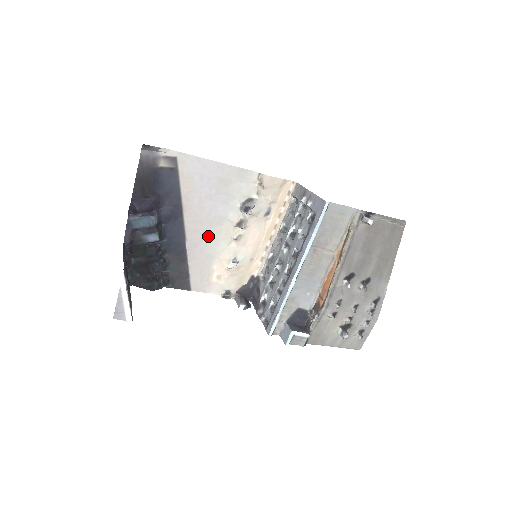
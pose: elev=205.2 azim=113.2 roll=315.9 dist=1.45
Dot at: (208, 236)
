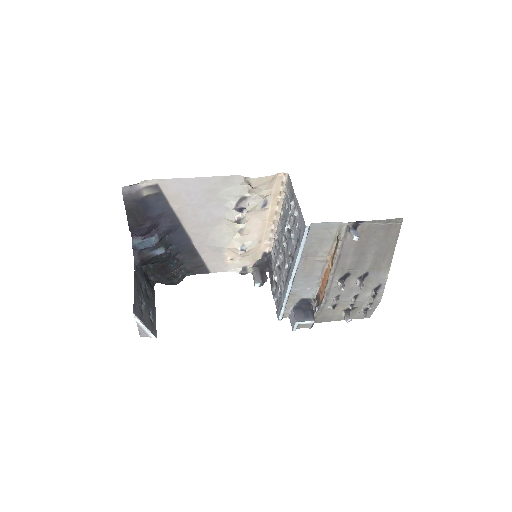
Dot at: (211, 234)
